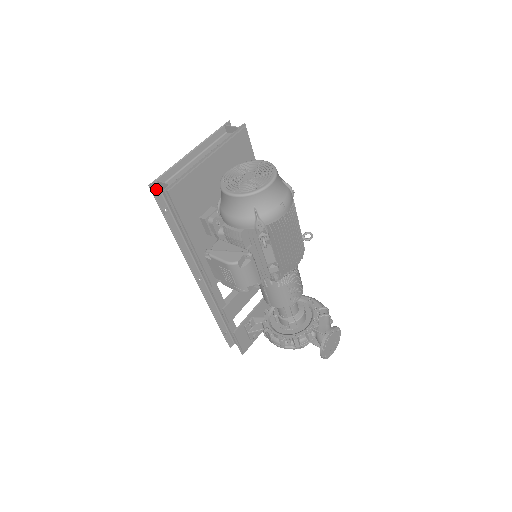
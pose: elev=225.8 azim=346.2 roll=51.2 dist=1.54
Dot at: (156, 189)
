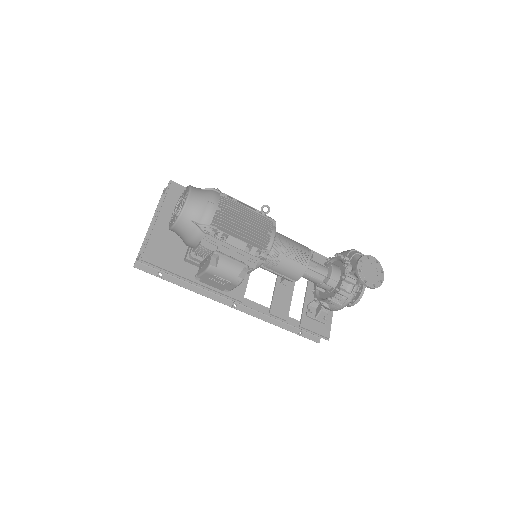
Dot at: (141, 266)
